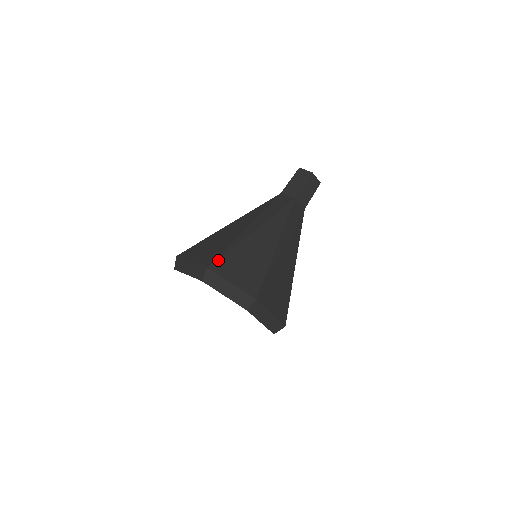
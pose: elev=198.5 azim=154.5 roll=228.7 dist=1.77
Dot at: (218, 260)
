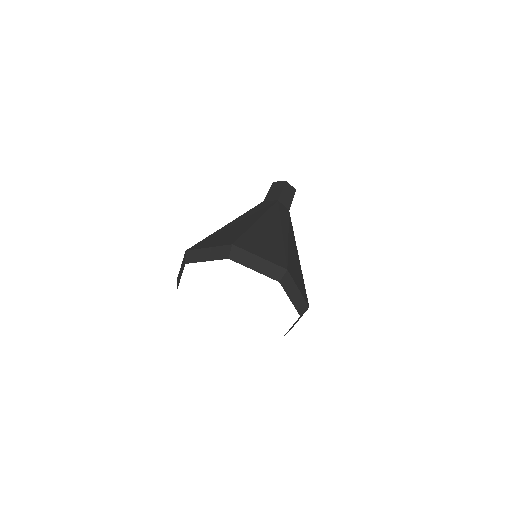
Dot at: (288, 263)
